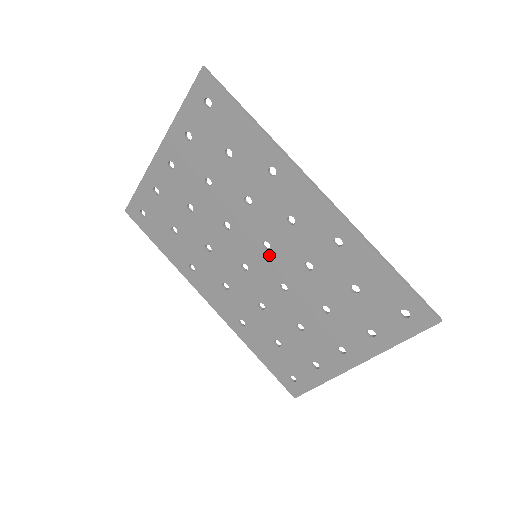
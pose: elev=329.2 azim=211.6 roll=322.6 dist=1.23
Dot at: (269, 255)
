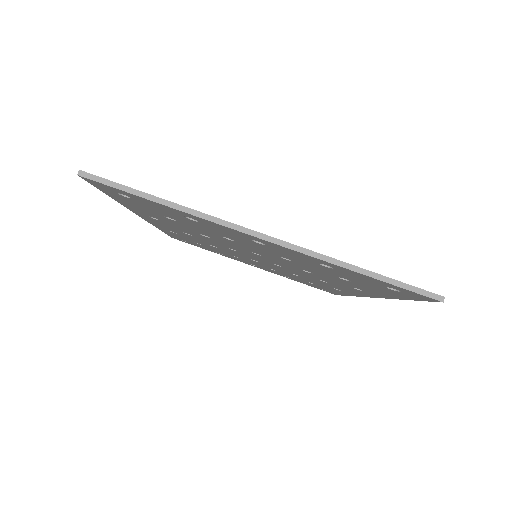
Dot at: (271, 264)
